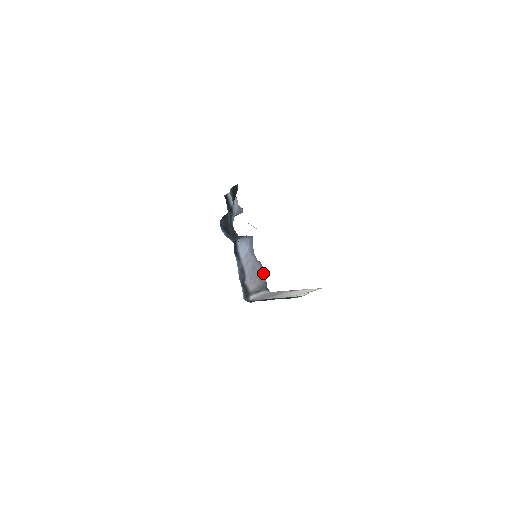
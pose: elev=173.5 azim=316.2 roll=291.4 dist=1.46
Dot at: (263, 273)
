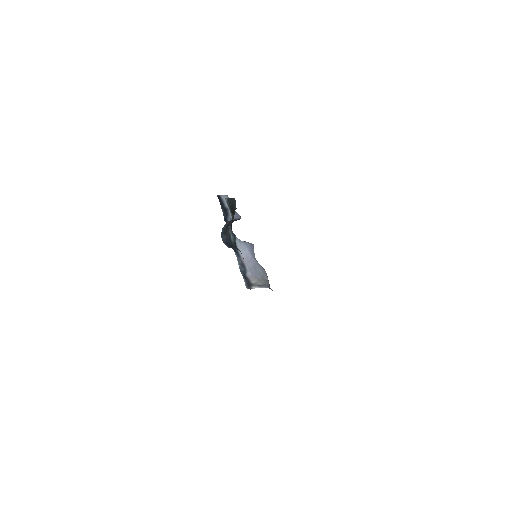
Dot at: (265, 274)
